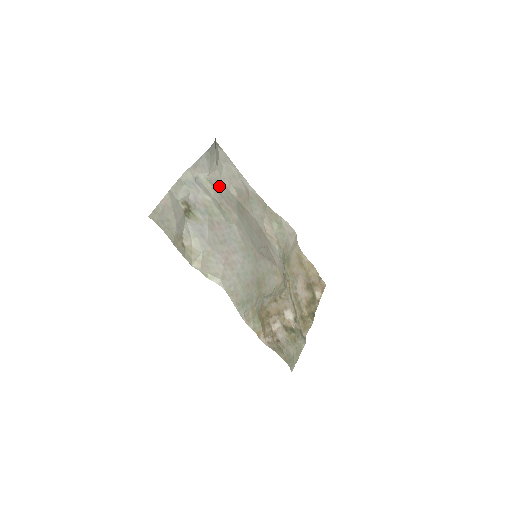
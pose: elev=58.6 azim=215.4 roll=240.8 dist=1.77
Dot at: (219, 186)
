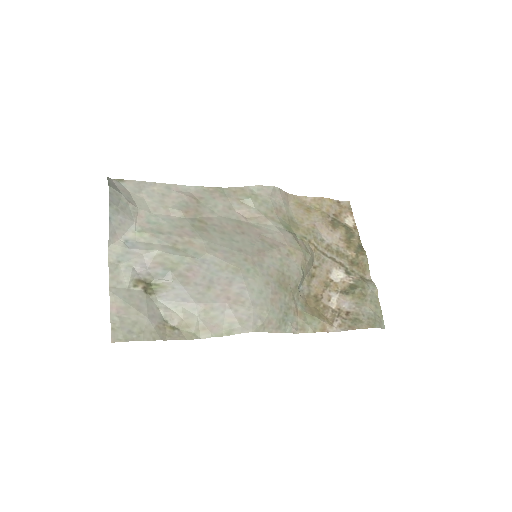
Dot at: (157, 224)
